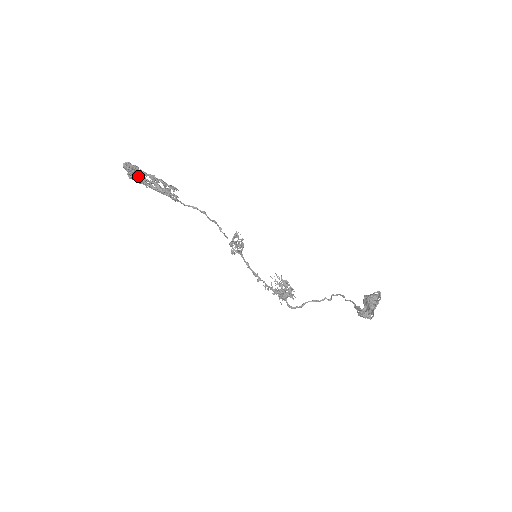
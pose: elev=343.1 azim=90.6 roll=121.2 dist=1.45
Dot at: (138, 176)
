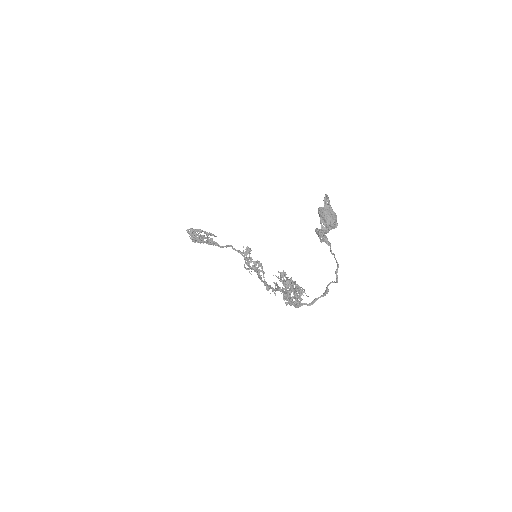
Dot at: (195, 236)
